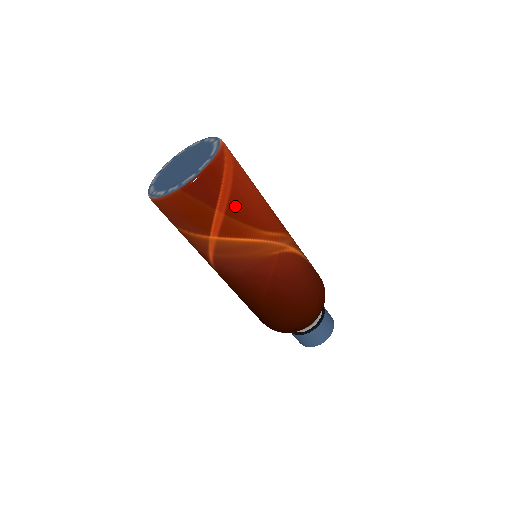
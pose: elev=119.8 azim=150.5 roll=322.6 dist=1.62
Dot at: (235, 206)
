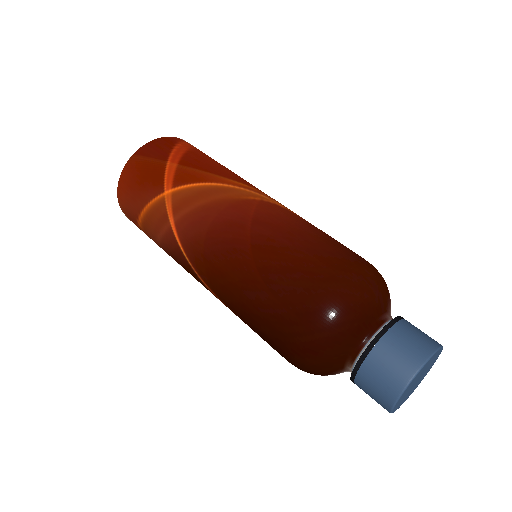
Dot at: (192, 160)
